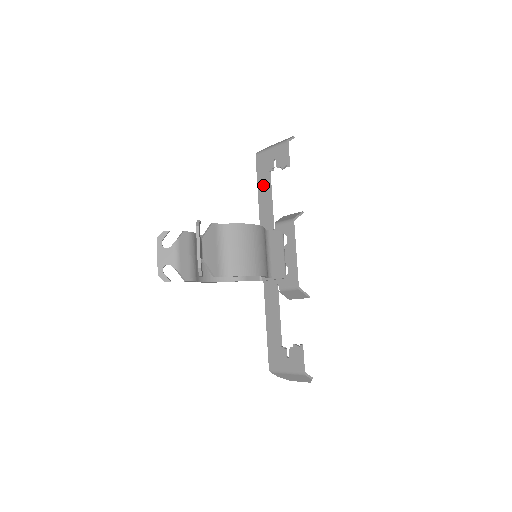
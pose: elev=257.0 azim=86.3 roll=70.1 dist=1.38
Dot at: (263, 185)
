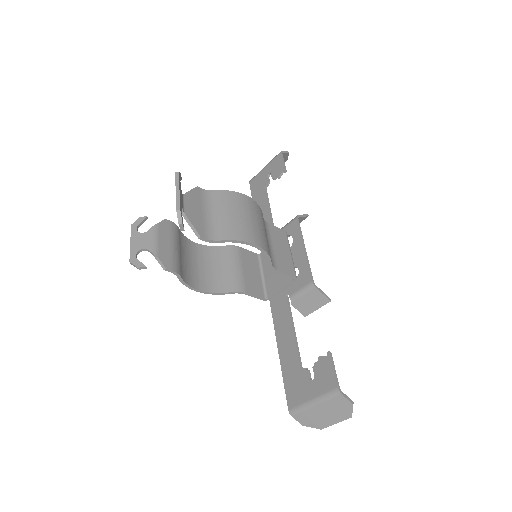
Dot at: (259, 203)
